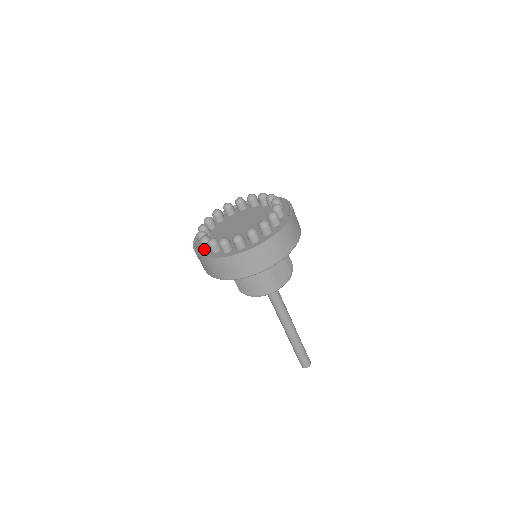
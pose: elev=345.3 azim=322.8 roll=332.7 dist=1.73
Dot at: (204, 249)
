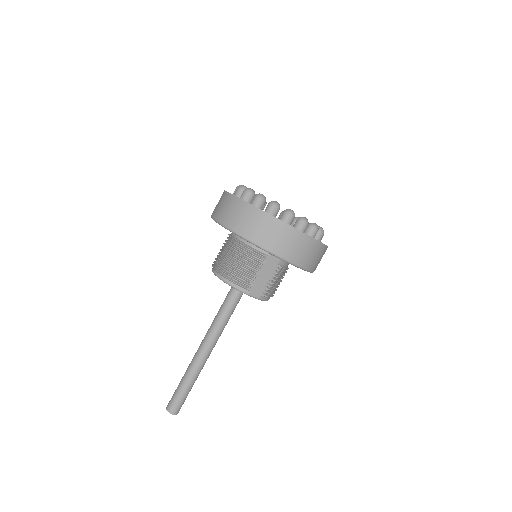
Dot at: (235, 195)
